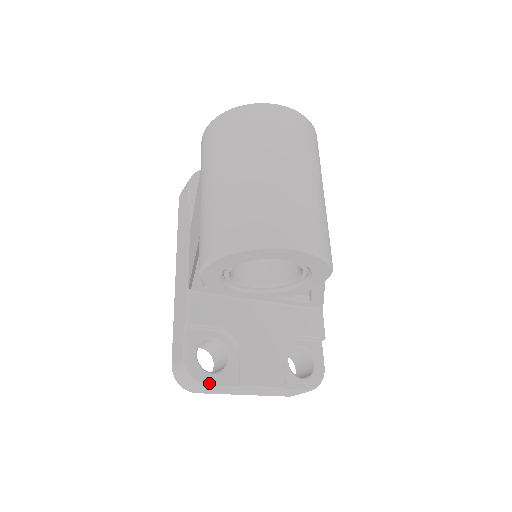
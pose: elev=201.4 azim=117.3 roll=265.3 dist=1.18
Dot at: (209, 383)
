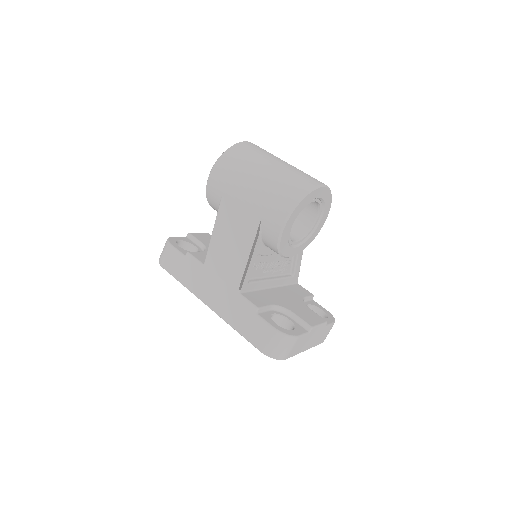
Dot at: (297, 334)
